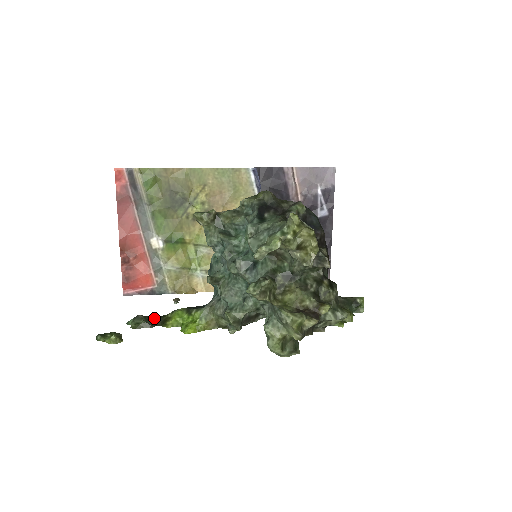
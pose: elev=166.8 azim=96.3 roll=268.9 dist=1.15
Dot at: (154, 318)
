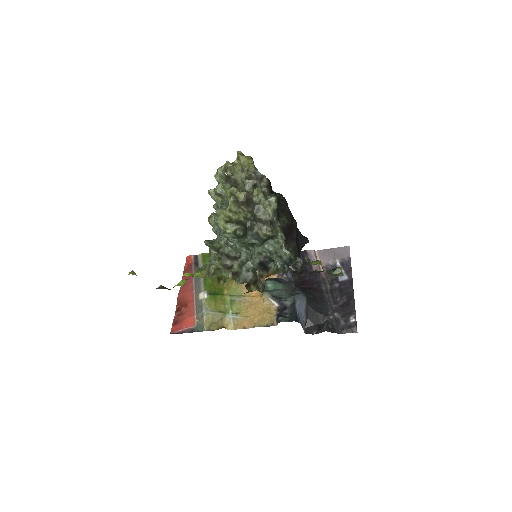
Dot at: occluded
